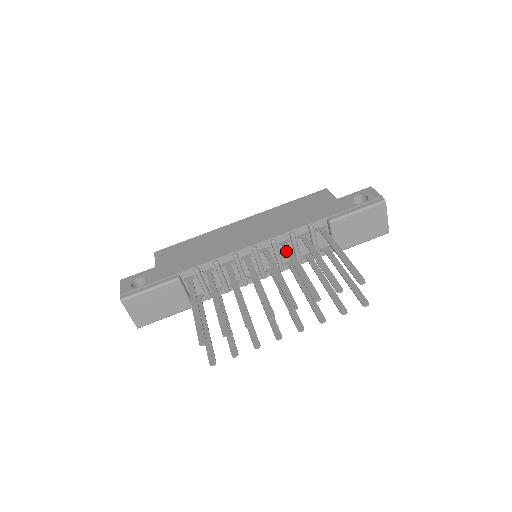
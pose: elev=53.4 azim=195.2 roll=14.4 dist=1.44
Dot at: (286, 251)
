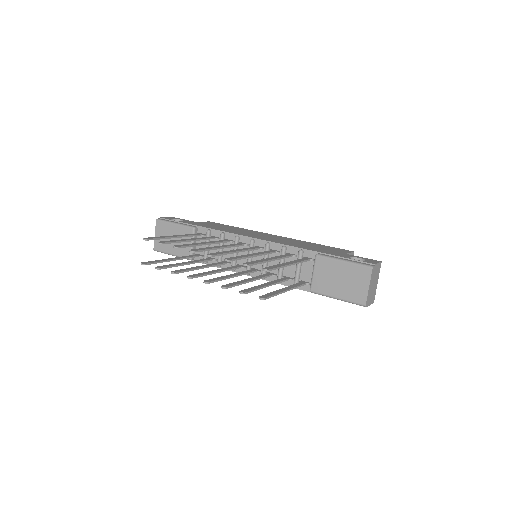
Dot at: (266, 251)
